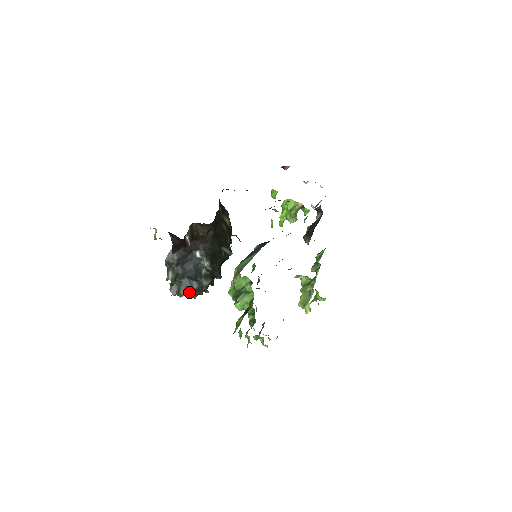
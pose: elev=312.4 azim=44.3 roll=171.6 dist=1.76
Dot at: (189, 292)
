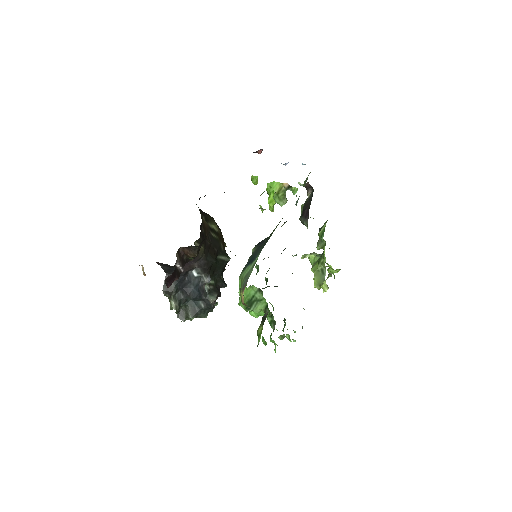
Dot at: (198, 313)
